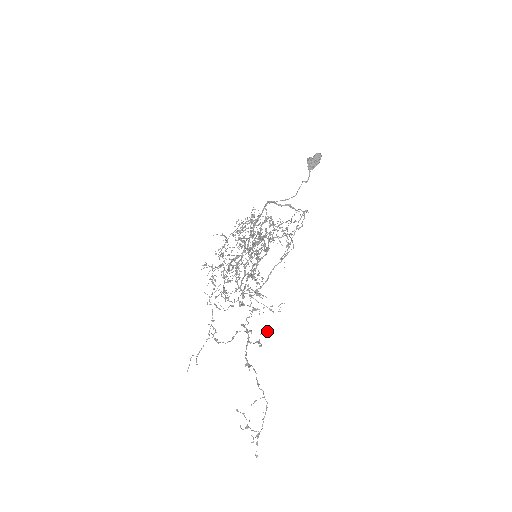
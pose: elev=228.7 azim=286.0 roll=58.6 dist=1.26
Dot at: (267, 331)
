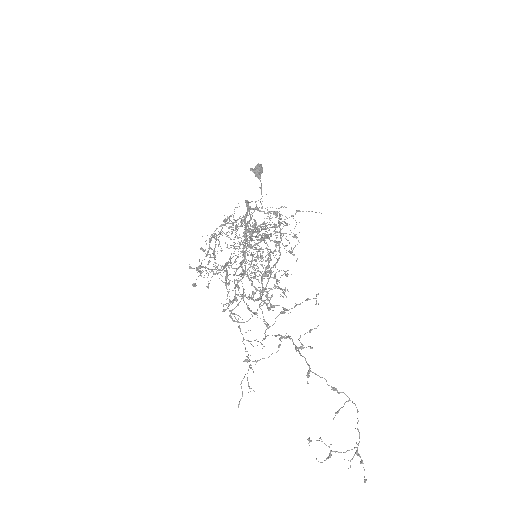
Dot at: occluded
